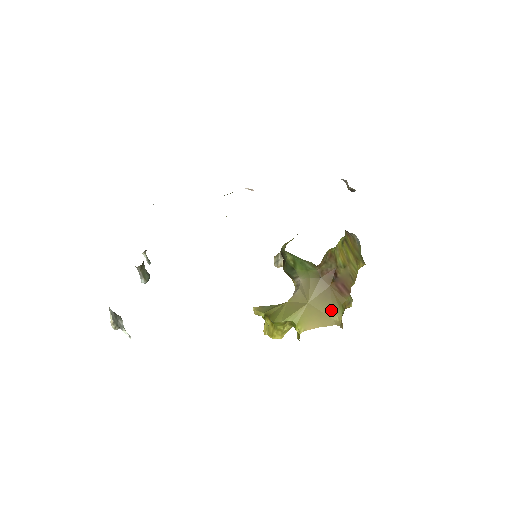
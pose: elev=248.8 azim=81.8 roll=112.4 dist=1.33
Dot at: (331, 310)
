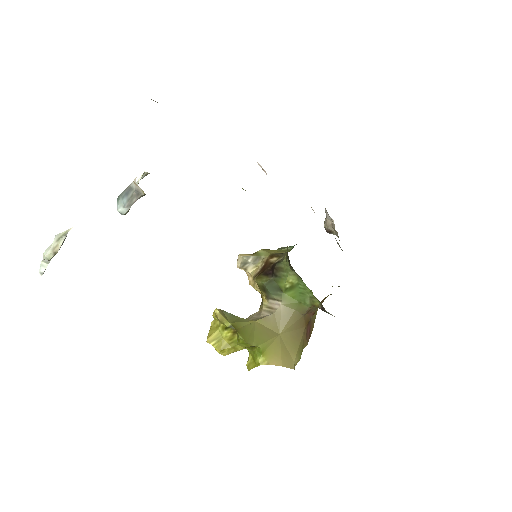
Dot at: (296, 352)
